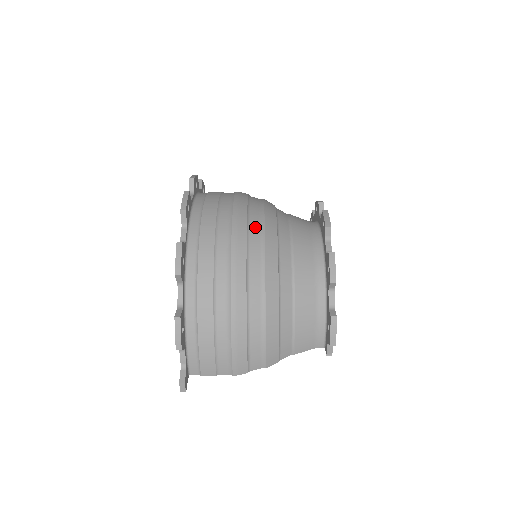
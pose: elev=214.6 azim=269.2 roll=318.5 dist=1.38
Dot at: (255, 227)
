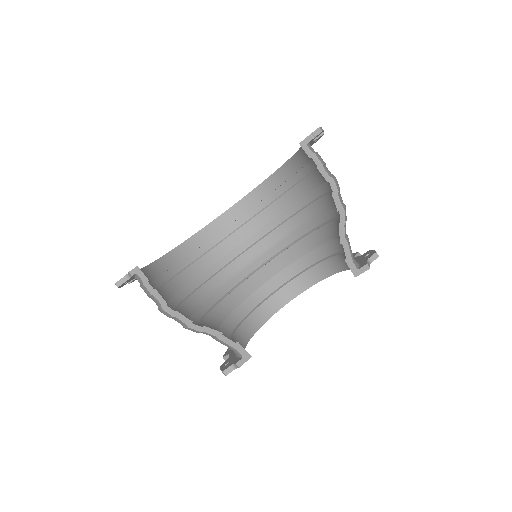
Dot at: occluded
